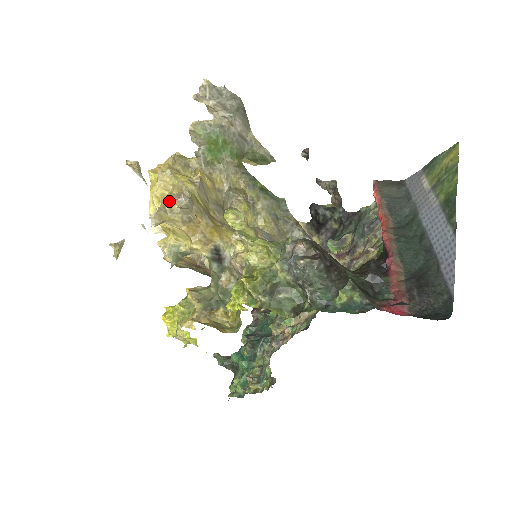
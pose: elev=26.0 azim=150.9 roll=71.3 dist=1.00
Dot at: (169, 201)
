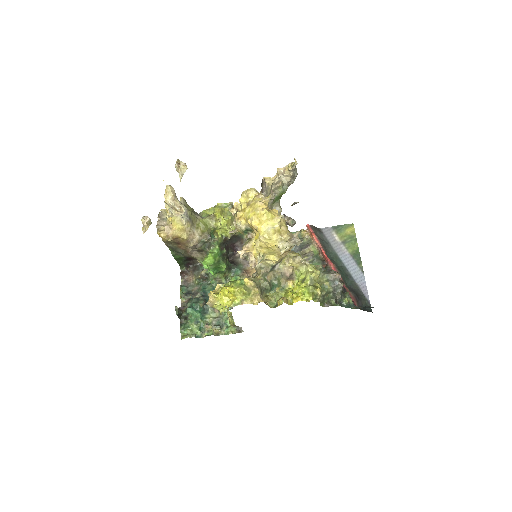
Dot at: (289, 238)
